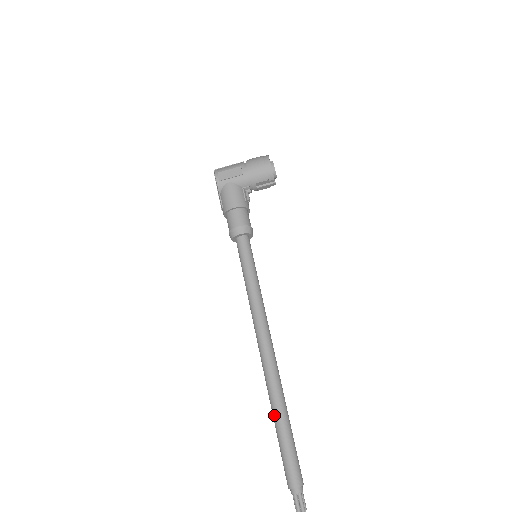
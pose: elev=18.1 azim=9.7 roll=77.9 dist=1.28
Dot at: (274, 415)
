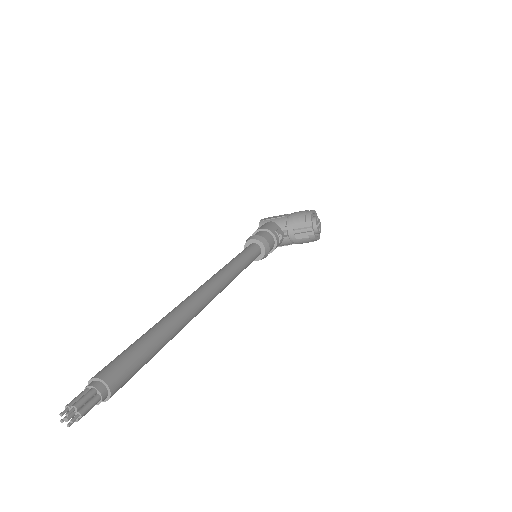
Dot at: (152, 327)
